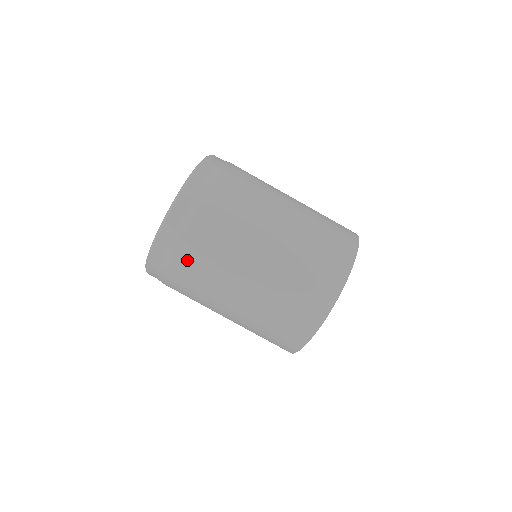
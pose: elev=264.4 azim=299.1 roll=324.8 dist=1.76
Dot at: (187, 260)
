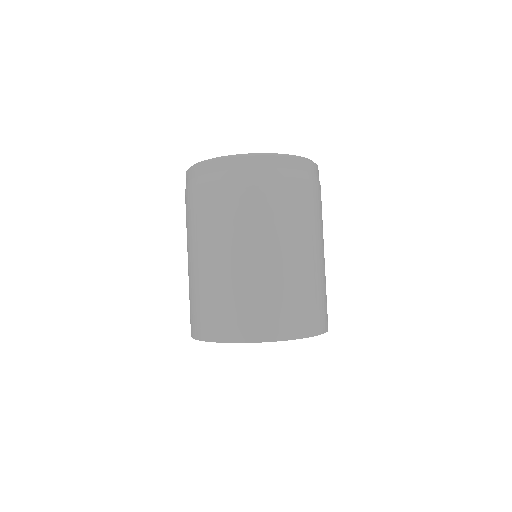
Dot at: (202, 197)
